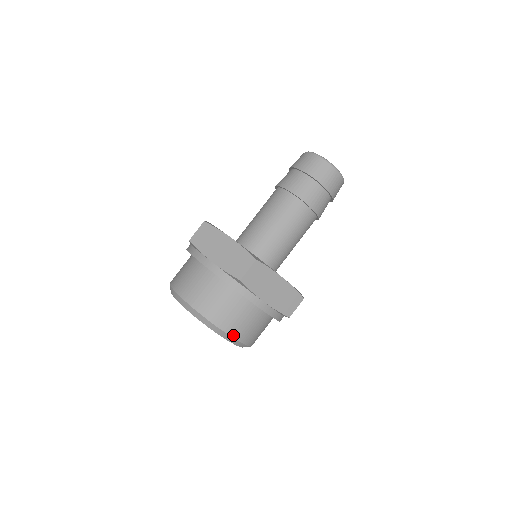
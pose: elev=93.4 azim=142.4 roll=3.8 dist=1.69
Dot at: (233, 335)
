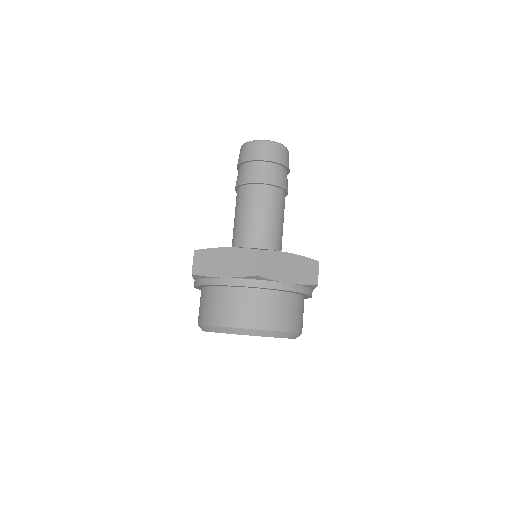
Dot at: occluded
